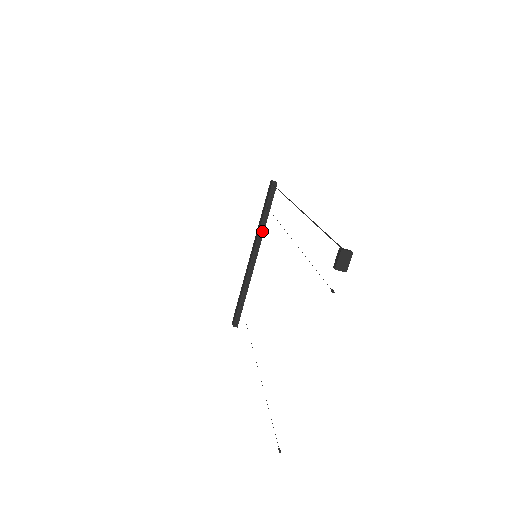
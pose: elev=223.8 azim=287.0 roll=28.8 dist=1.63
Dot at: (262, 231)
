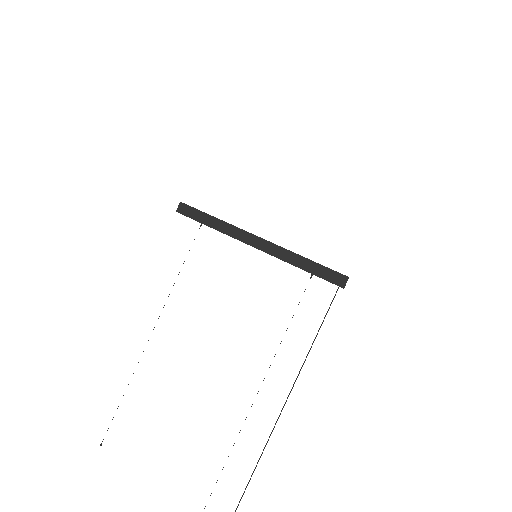
Dot at: occluded
